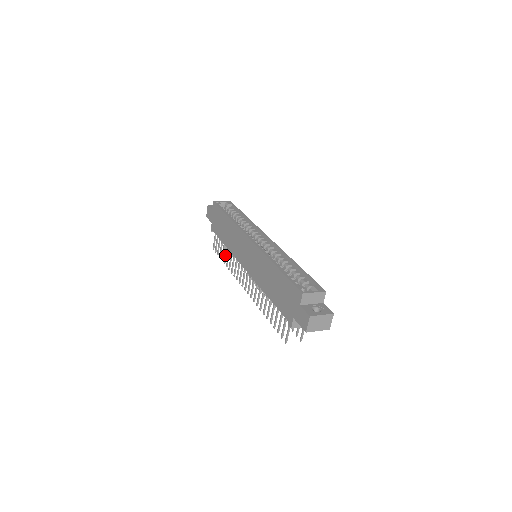
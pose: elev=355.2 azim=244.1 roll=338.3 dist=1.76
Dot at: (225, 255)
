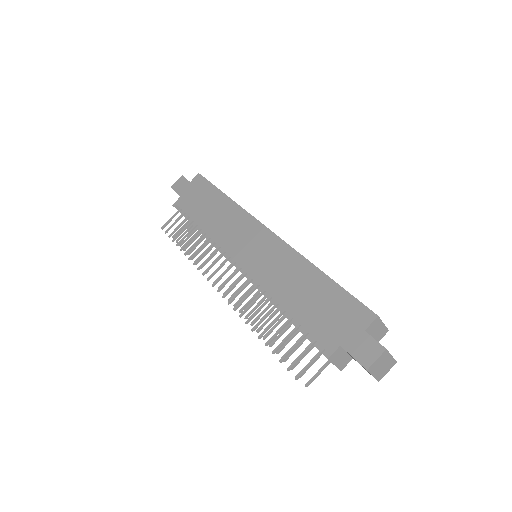
Dot at: (190, 240)
